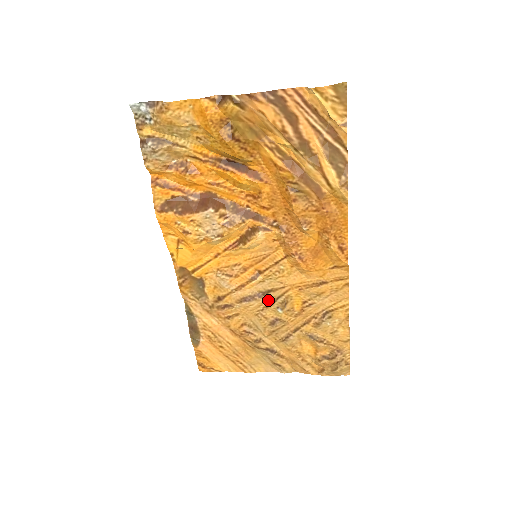
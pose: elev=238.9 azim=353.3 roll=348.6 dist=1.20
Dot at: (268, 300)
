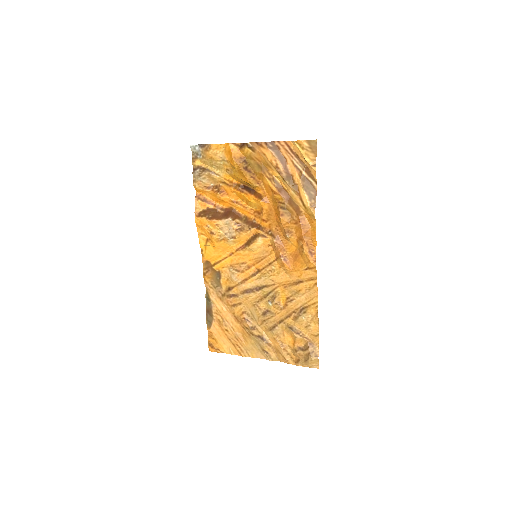
Dot at: (263, 294)
